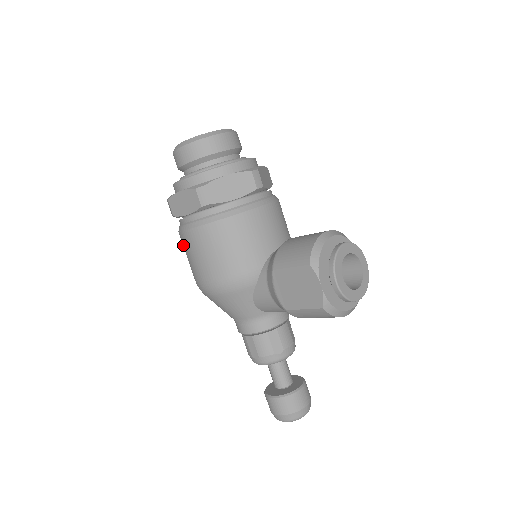
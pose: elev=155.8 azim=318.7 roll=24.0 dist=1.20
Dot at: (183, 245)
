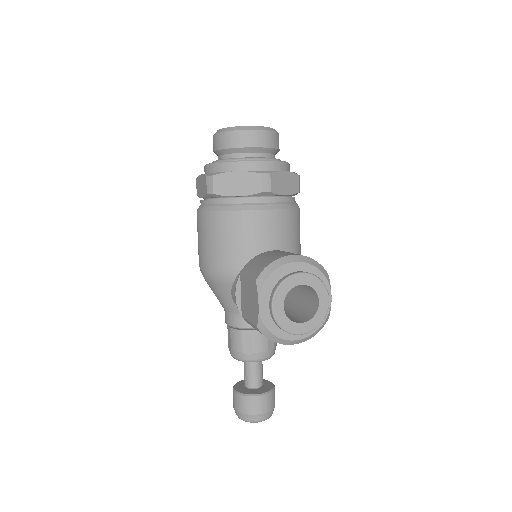
Dot at: occluded
